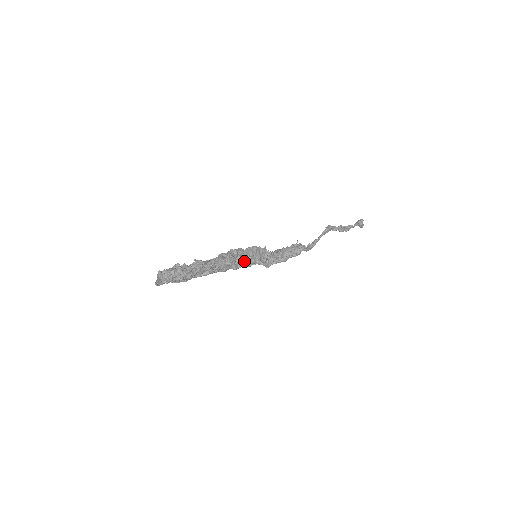
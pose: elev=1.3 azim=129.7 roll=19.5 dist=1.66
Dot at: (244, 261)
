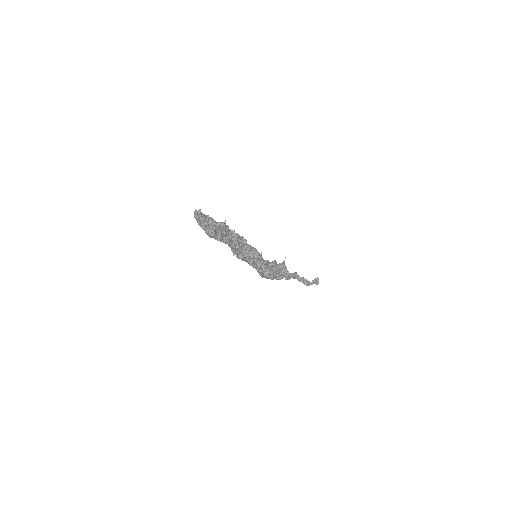
Dot at: (249, 253)
